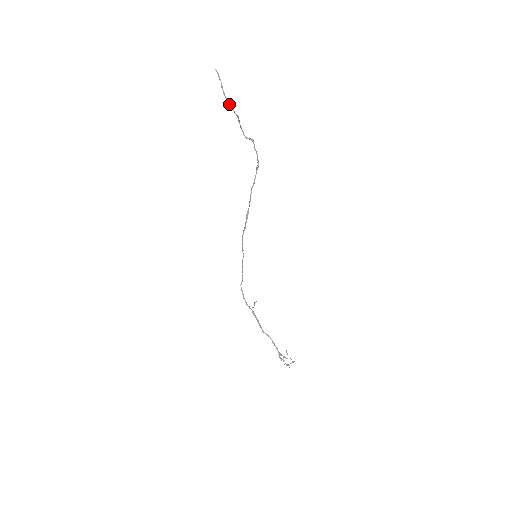
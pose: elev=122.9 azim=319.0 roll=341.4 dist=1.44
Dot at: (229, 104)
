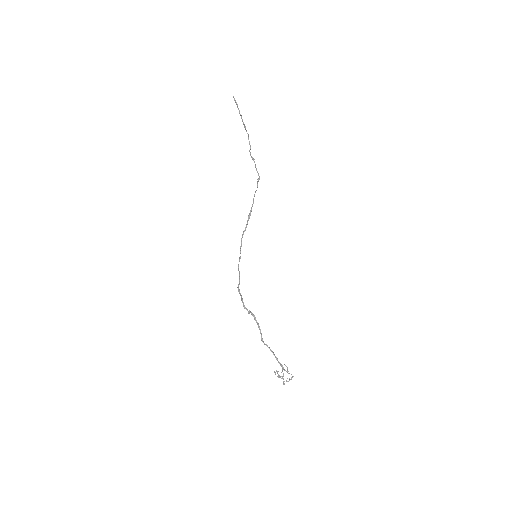
Dot at: (243, 122)
